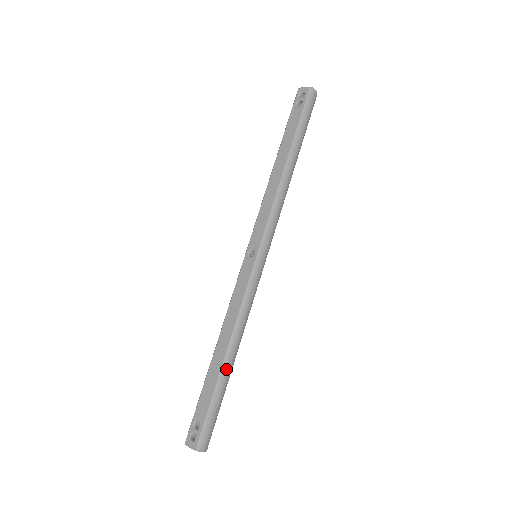
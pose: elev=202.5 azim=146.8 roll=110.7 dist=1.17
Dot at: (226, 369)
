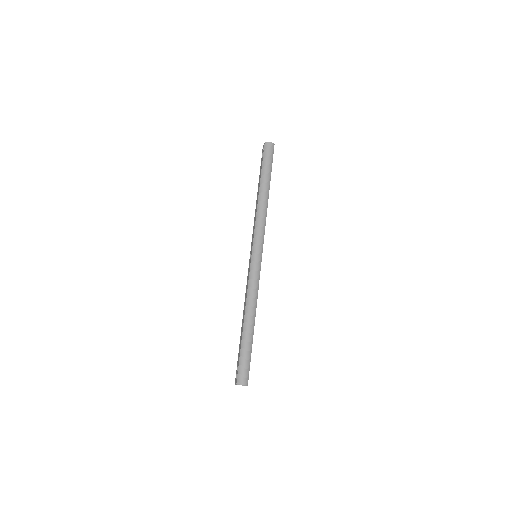
Dot at: (246, 330)
